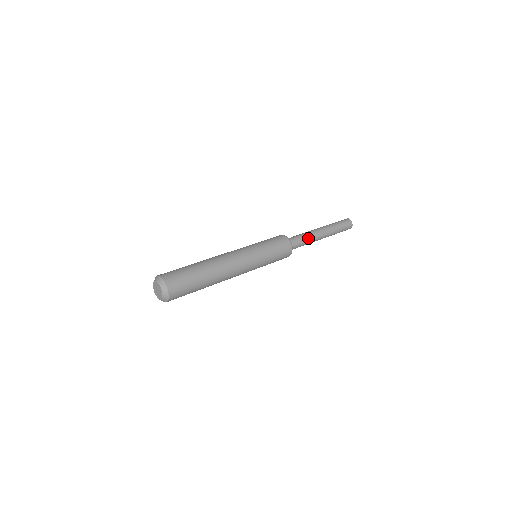
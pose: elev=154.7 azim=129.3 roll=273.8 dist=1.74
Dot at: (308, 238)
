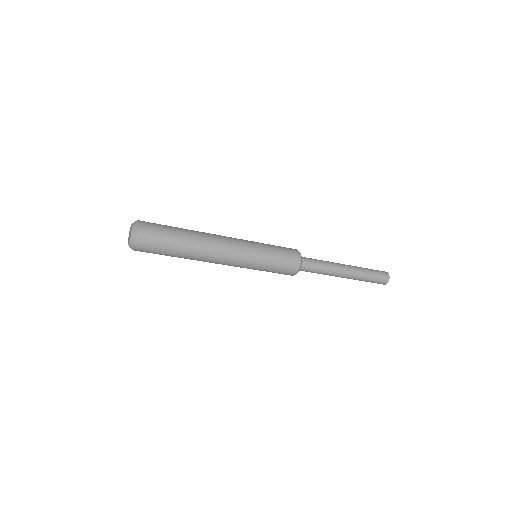
Dot at: (324, 261)
